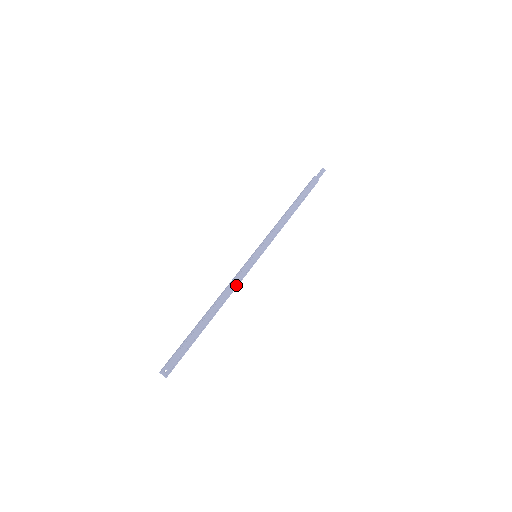
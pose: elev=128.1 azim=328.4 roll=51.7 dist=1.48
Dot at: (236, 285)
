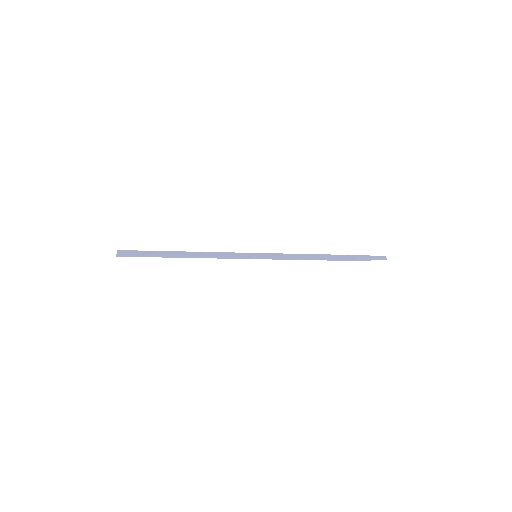
Dot at: (220, 257)
